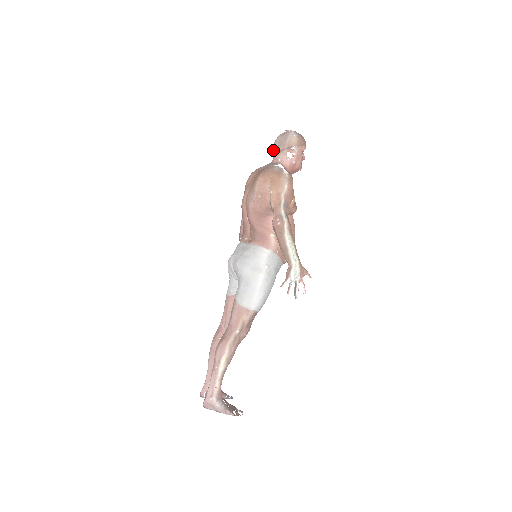
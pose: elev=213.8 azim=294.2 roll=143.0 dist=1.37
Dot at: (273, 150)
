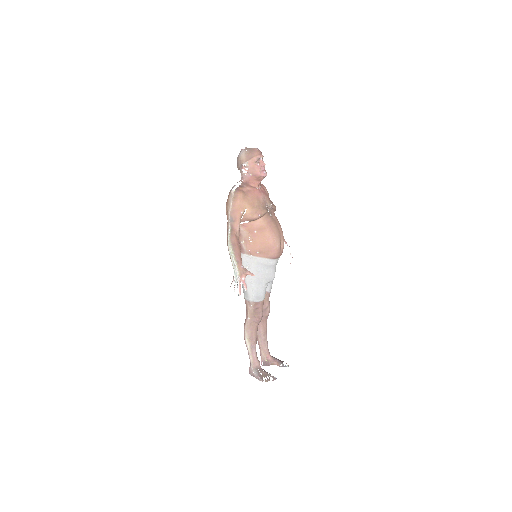
Dot at: occluded
